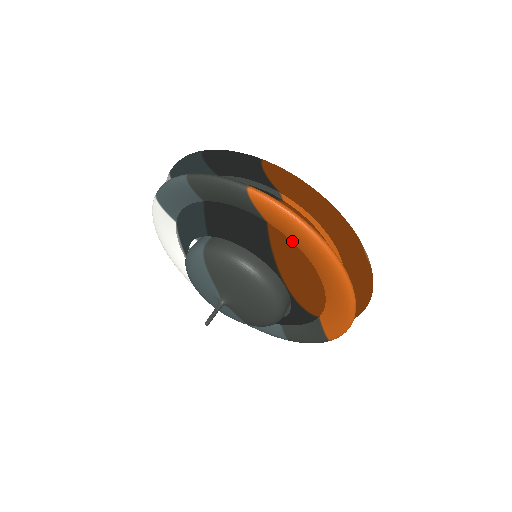
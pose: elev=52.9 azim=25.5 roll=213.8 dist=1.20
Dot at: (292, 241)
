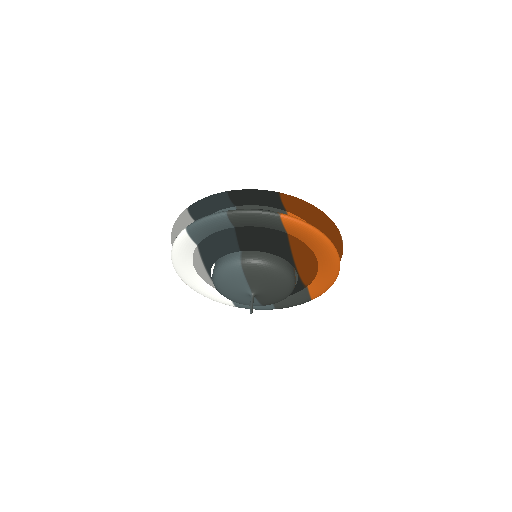
Dot at: (304, 242)
